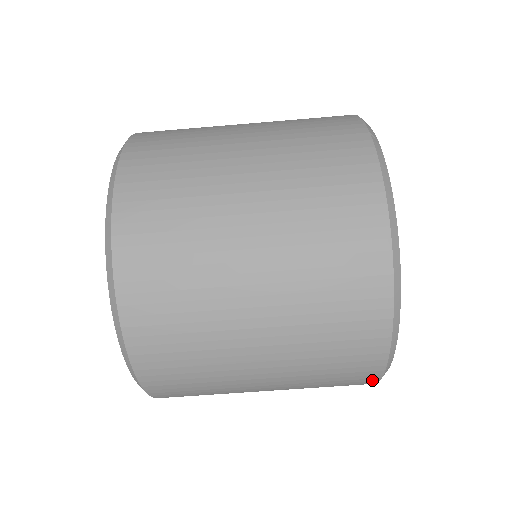
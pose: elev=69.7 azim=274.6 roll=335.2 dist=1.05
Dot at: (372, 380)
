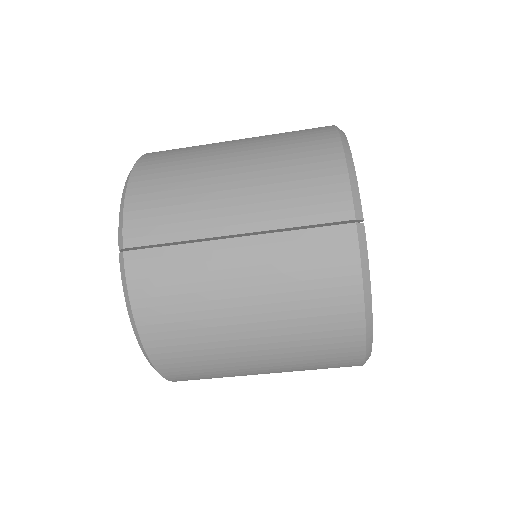
Dot at: occluded
